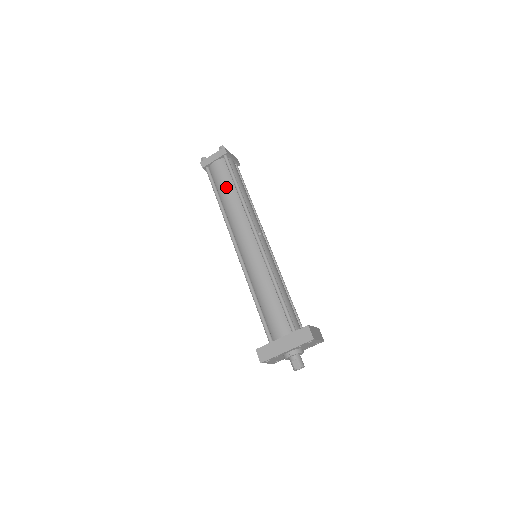
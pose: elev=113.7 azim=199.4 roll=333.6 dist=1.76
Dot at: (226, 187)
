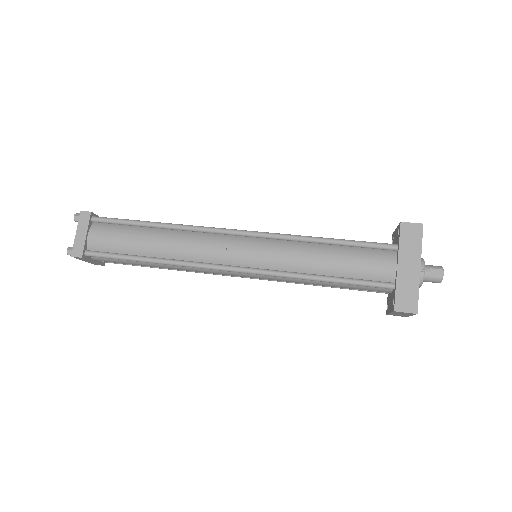
Dot at: (137, 238)
